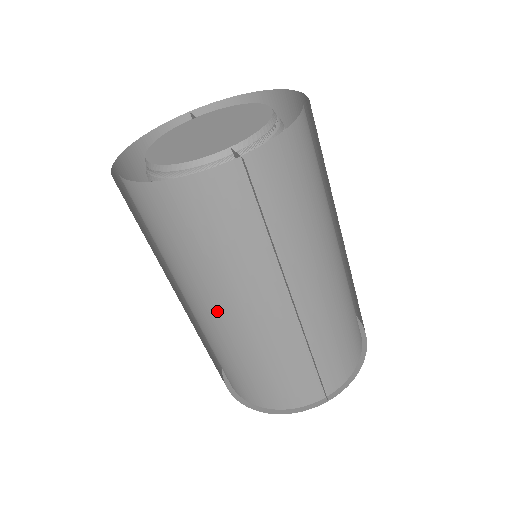
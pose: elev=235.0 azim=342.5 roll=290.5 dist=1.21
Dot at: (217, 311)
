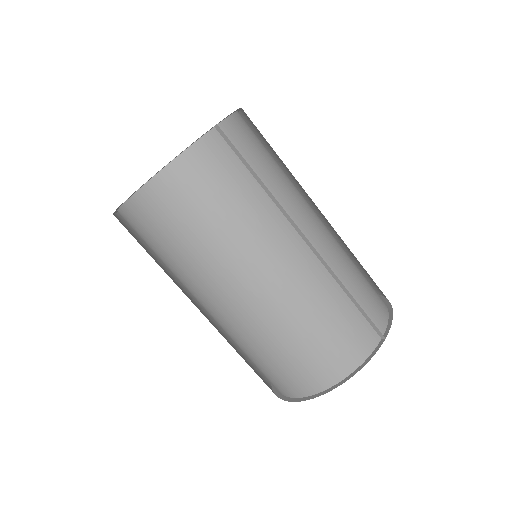
Dot at: (250, 280)
